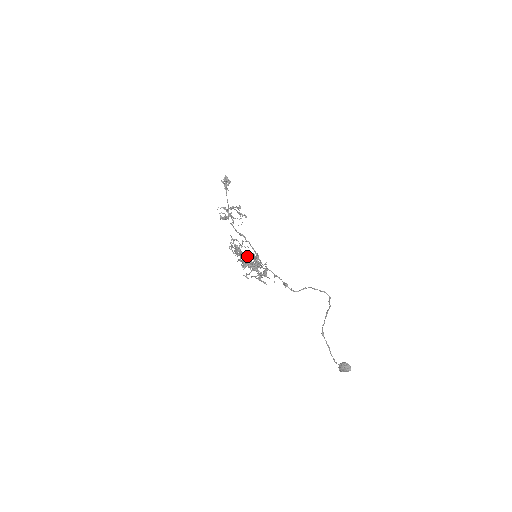
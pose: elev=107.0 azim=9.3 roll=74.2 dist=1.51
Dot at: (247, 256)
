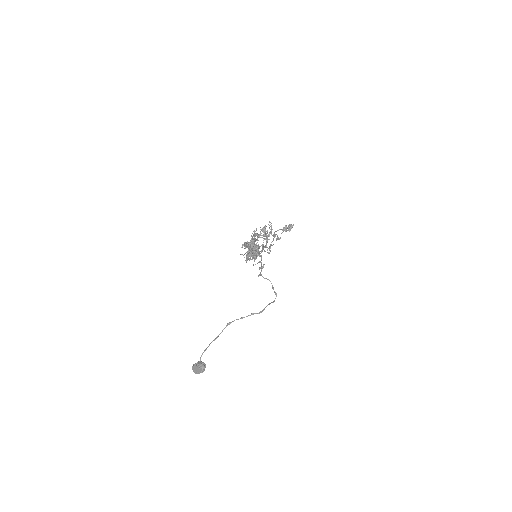
Dot at: occluded
